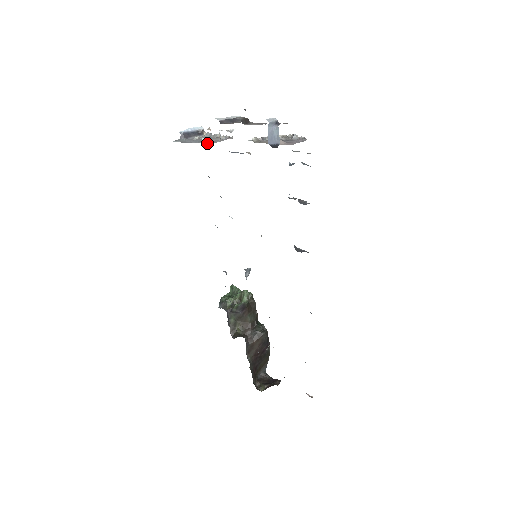
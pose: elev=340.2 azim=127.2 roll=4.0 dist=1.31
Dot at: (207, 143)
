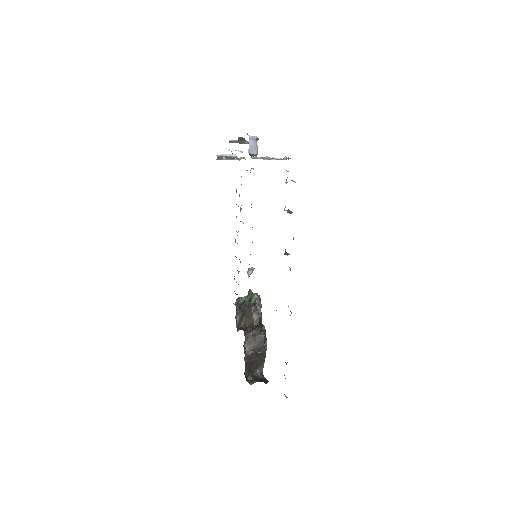
Dot at: occluded
